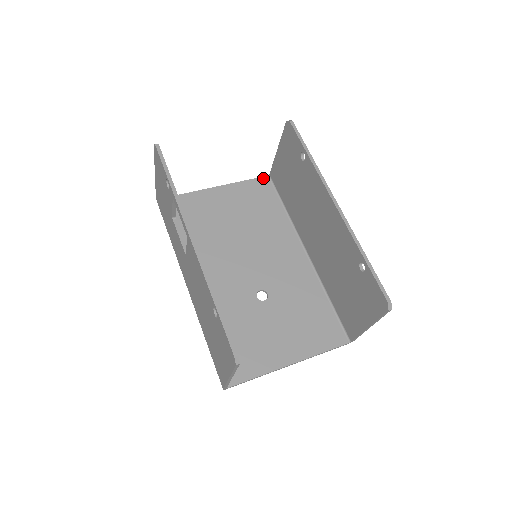
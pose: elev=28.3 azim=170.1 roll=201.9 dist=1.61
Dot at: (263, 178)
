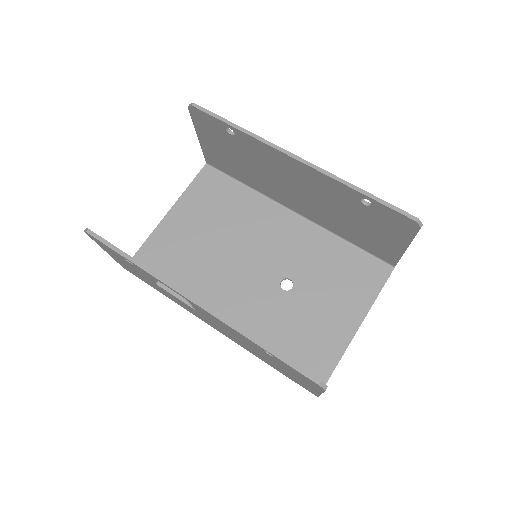
Dot at: (203, 170)
